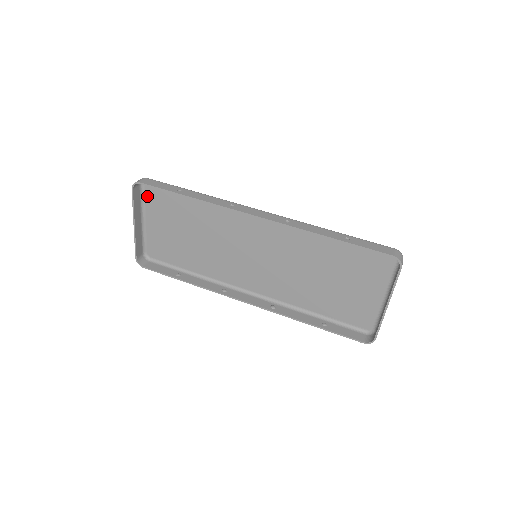
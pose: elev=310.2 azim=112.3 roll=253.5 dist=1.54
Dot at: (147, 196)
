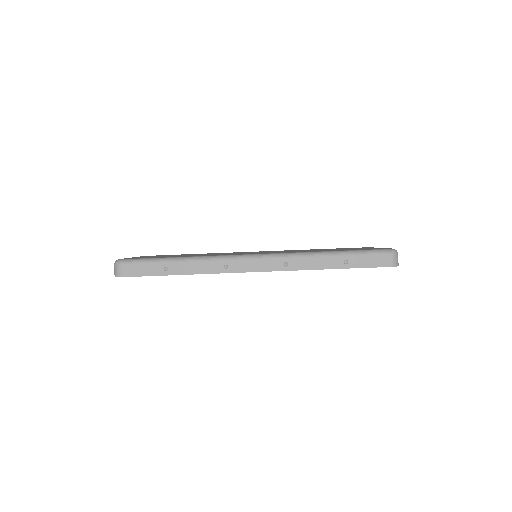
Dot at: occluded
